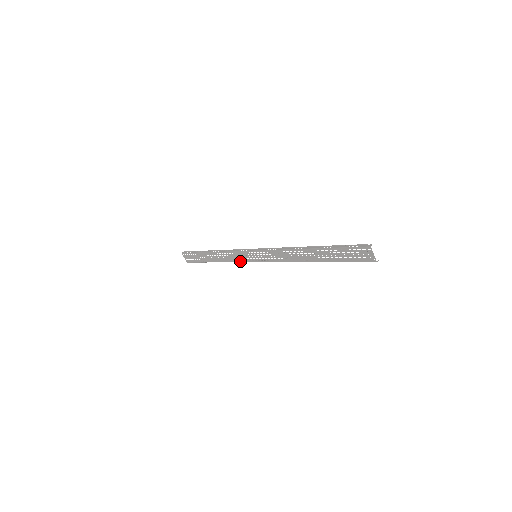
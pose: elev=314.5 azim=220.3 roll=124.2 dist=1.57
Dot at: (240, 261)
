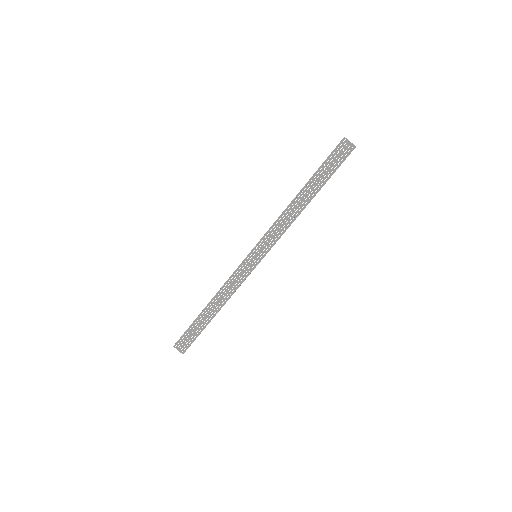
Dot at: (242, 280)
